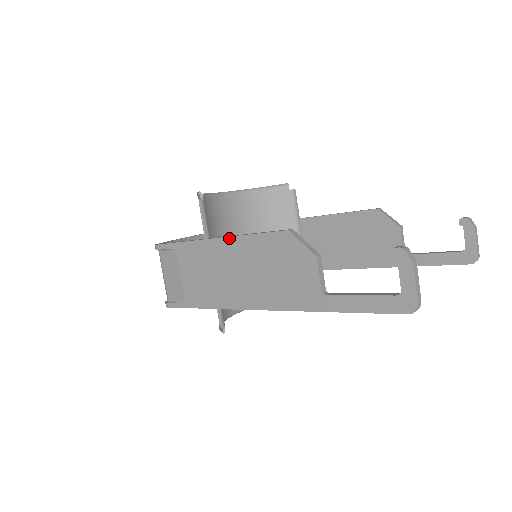
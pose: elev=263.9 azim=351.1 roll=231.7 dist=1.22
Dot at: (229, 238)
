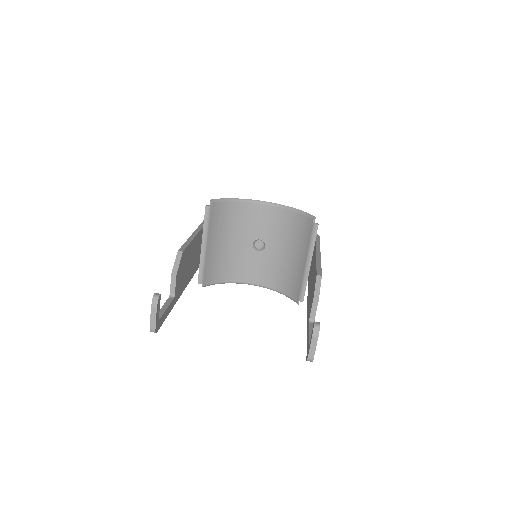
Dot at: (190, 237)
